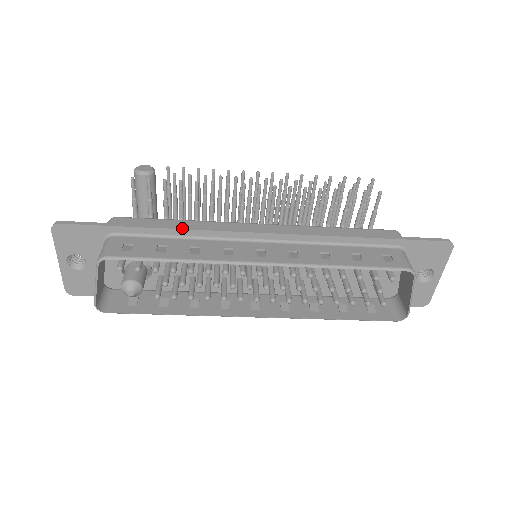
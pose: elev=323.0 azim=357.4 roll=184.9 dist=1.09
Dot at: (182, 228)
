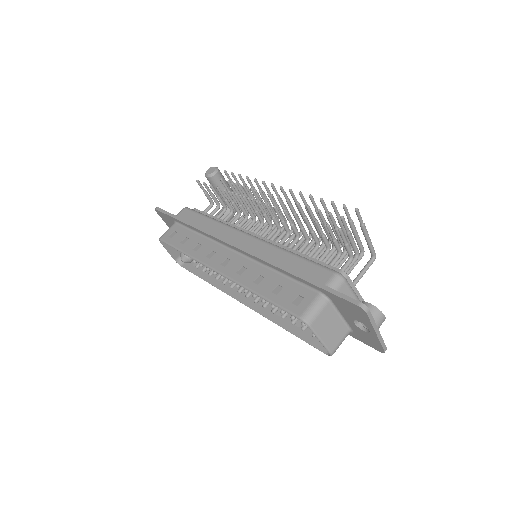
Dot at: (198, 228)
